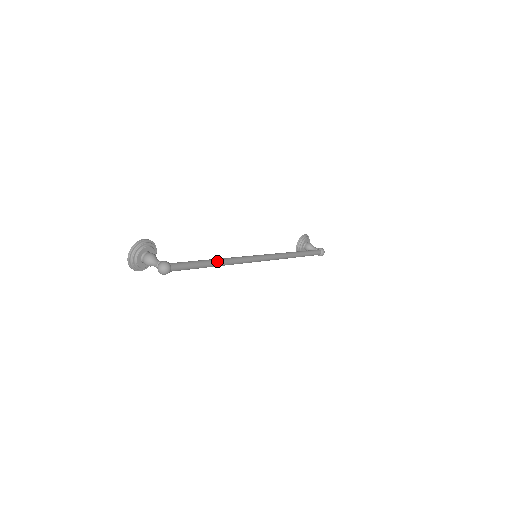
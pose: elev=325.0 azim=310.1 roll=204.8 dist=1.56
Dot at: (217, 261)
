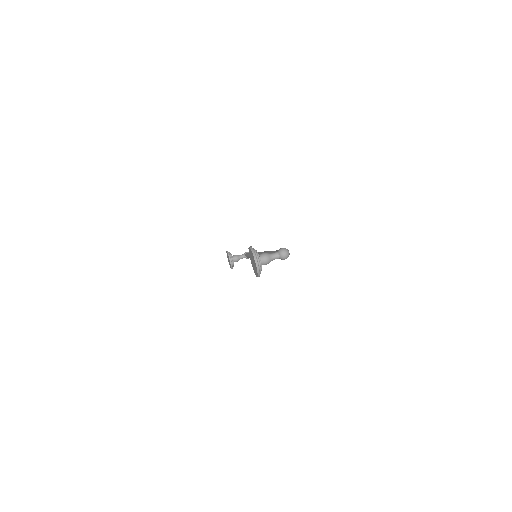
Dot at: occluded
